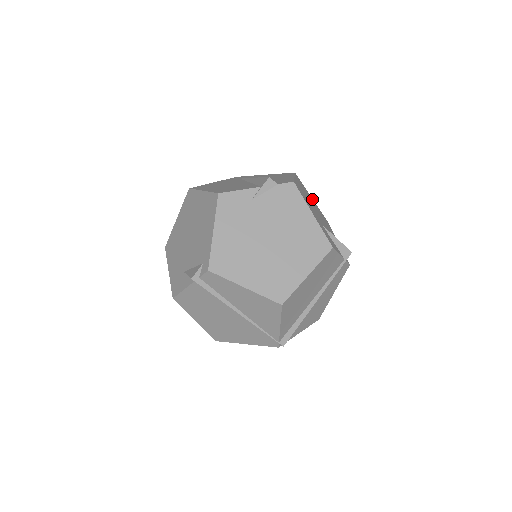
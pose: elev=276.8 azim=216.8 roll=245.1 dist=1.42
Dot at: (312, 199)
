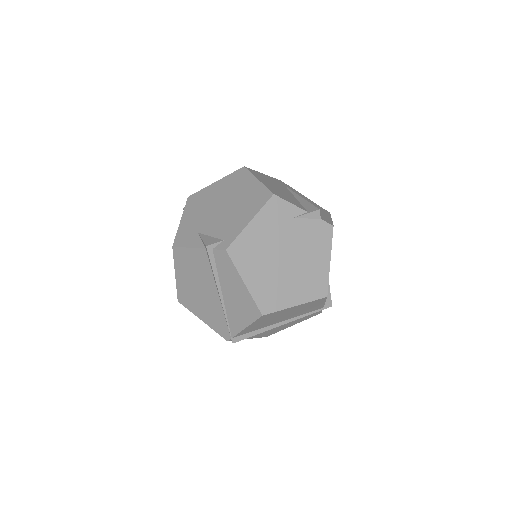
Dot at: occluded
